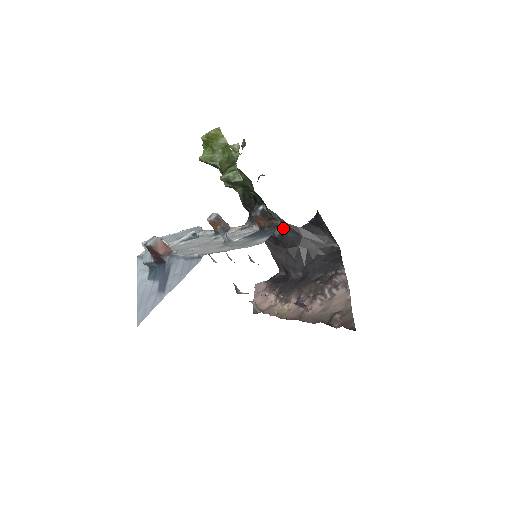
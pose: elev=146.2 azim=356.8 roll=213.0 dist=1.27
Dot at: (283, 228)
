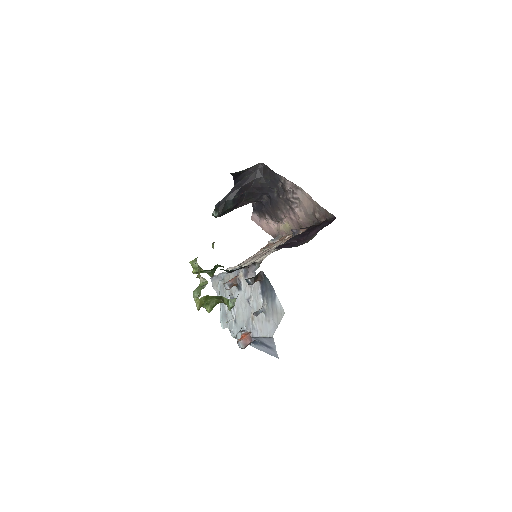
Dot at: (229, 200)
